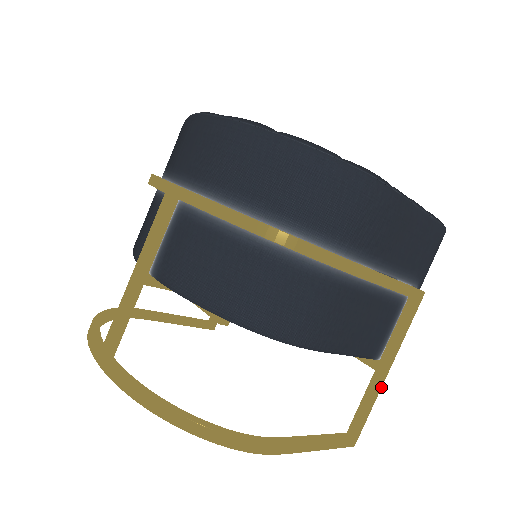
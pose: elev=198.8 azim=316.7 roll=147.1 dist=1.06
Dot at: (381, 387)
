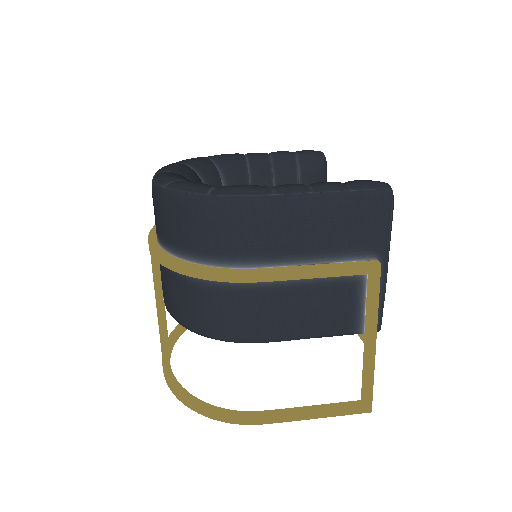
Dot at: (374, 359)
